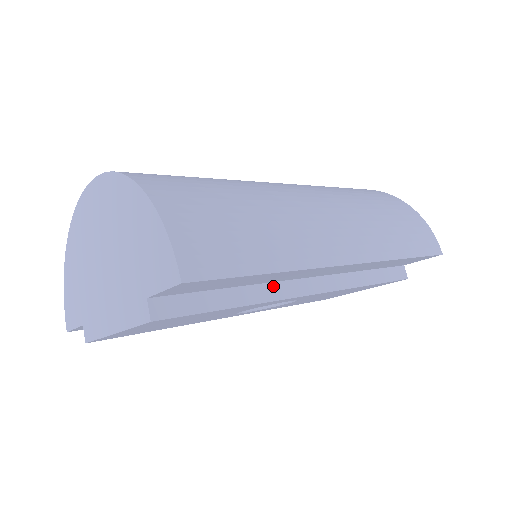
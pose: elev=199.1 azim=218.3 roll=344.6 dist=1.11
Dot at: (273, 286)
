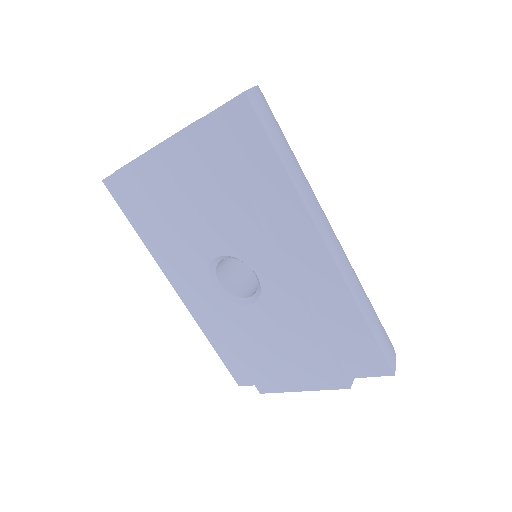
Dot at: (265, 224)
